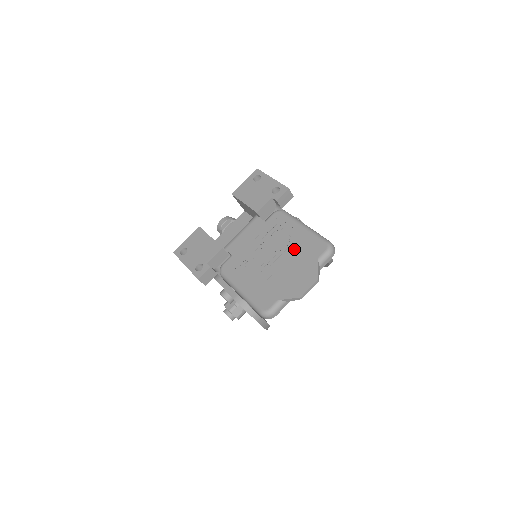
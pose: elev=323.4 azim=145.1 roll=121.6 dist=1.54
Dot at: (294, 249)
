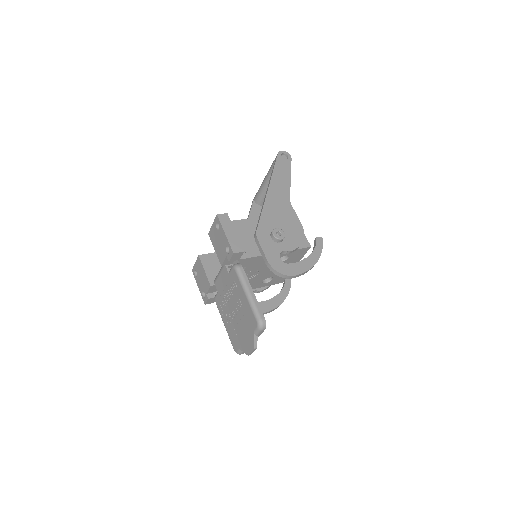
Dot at: (243, 313)
